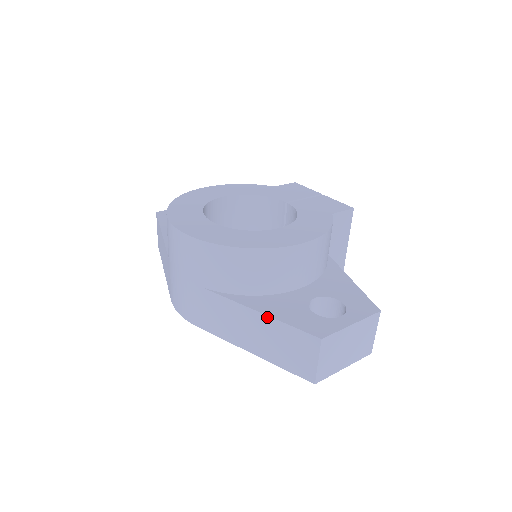
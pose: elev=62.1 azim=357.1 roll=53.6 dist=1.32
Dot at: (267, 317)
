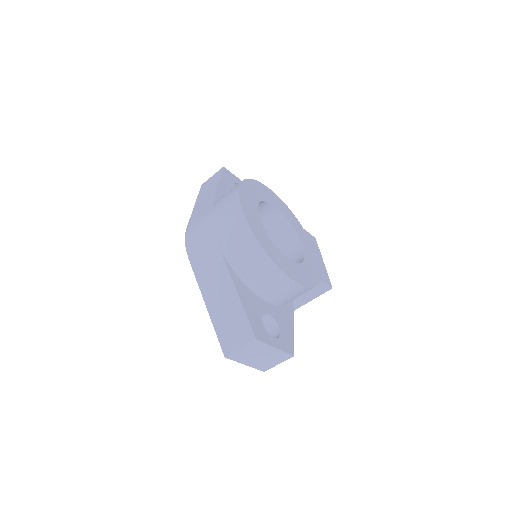
Dot at: (239, 299)
